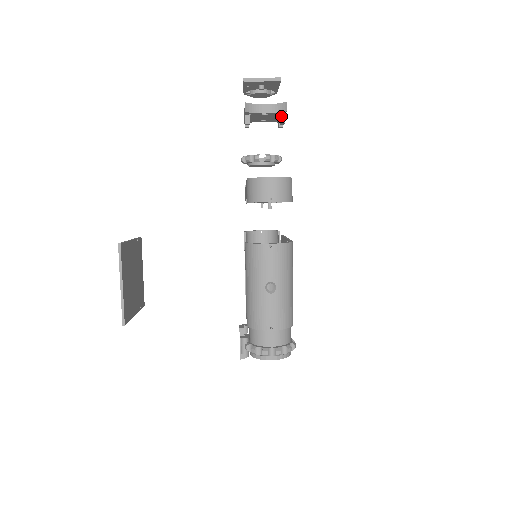
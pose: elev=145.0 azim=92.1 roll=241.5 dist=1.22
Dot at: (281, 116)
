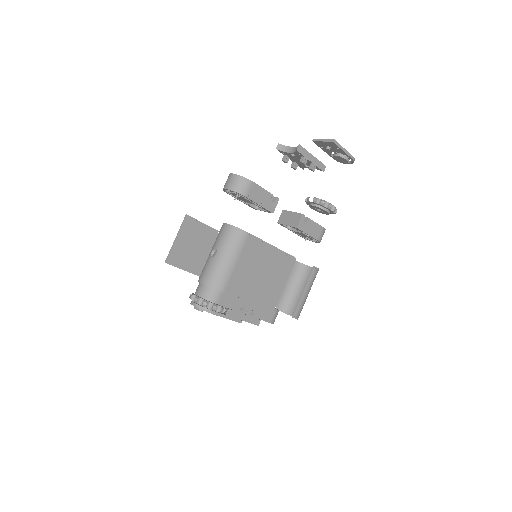
Dot at: (302, 157)
